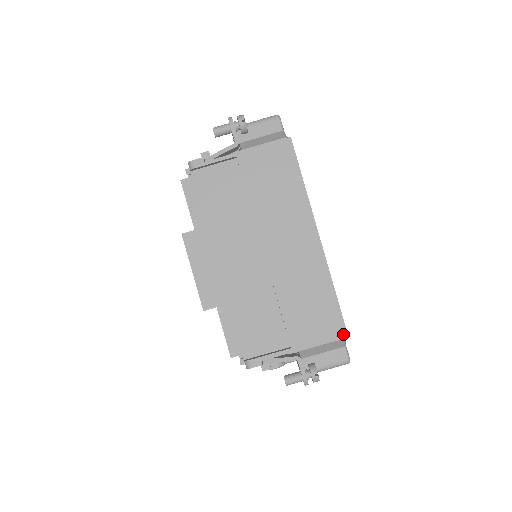
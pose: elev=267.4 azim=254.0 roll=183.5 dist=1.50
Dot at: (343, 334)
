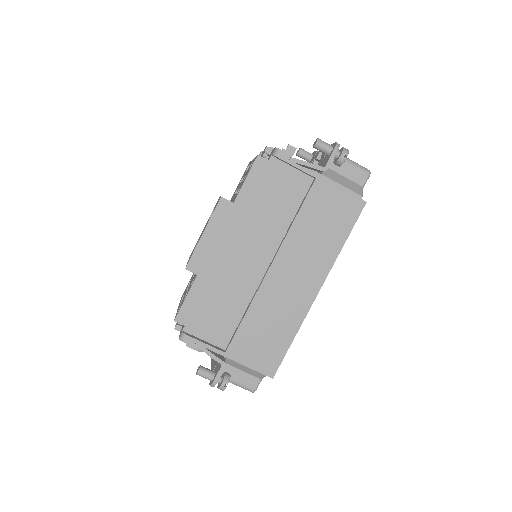
Dot at: (271, 374)
